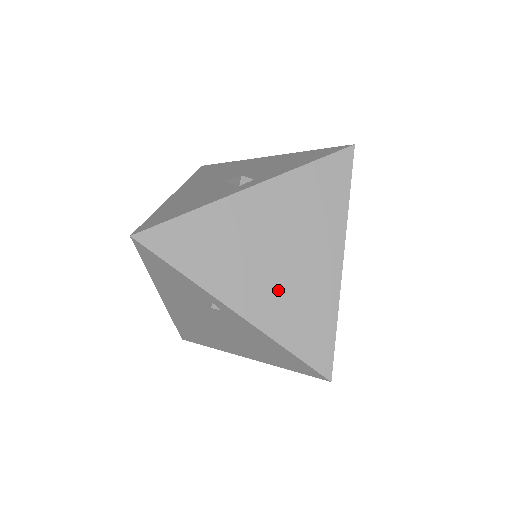
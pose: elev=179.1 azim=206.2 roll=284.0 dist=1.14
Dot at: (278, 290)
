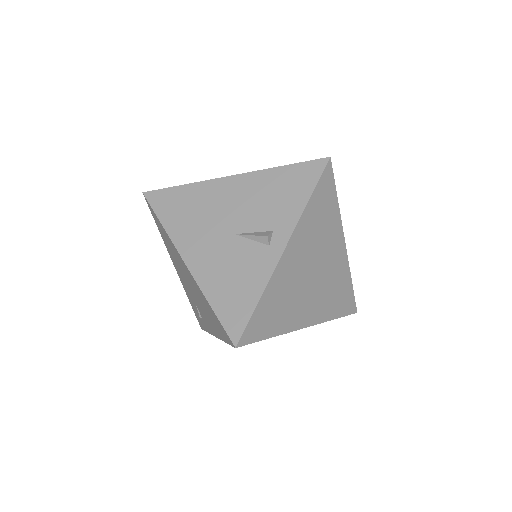
Dot at: (321, 293)
